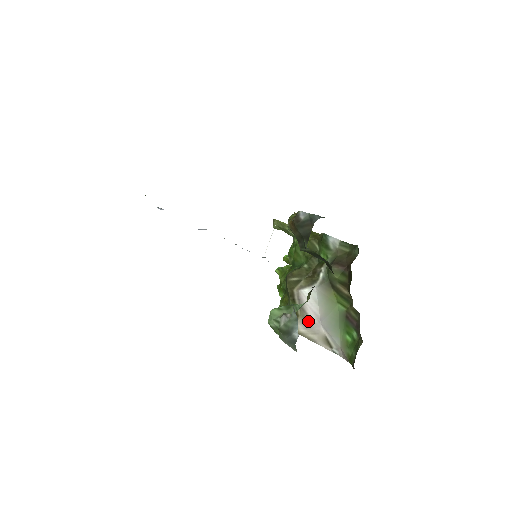
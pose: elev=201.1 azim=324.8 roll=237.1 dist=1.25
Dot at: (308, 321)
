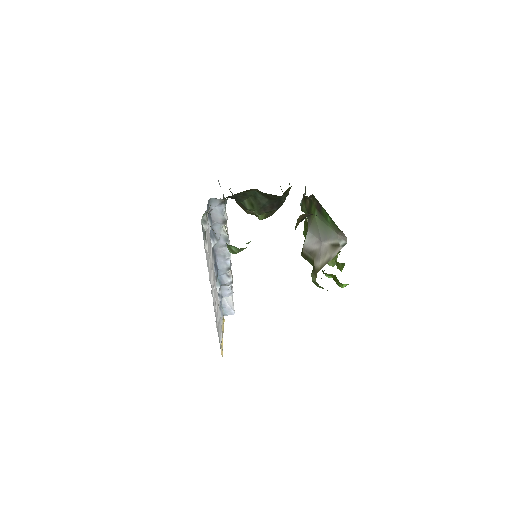
Dot at: (317, 253)
